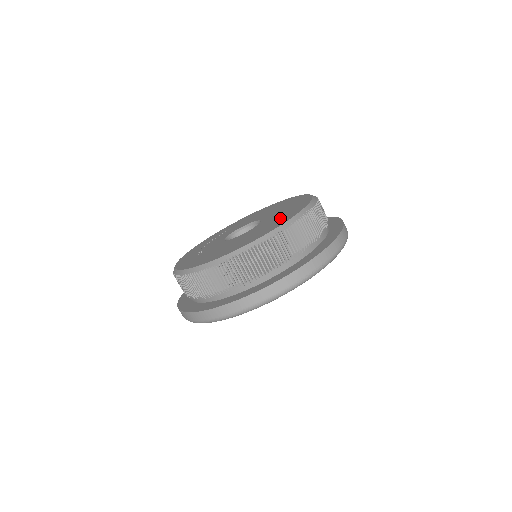
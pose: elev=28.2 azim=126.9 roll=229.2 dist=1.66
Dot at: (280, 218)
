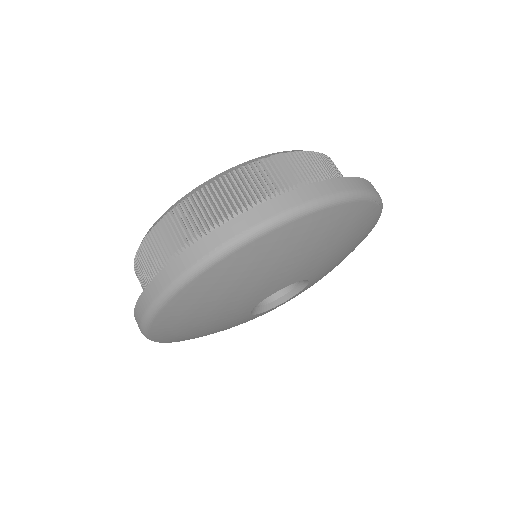
Dot at: occluded
